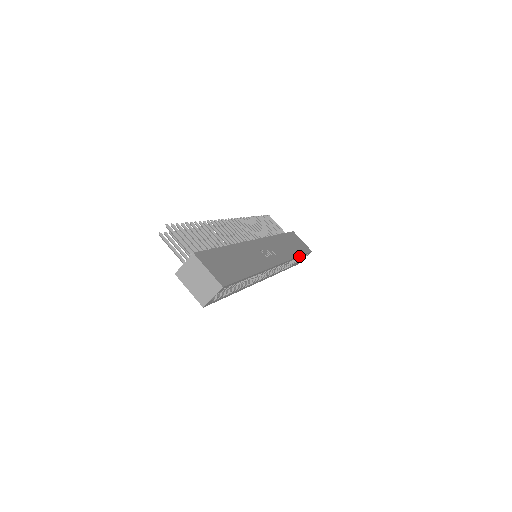
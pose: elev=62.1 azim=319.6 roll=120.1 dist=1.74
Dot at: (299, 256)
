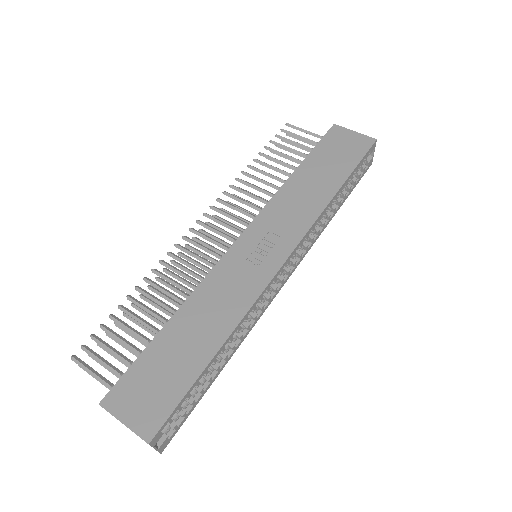
Dot at: (342, 185)
